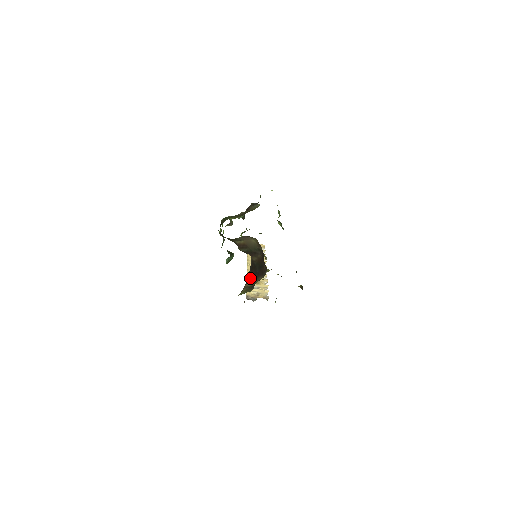
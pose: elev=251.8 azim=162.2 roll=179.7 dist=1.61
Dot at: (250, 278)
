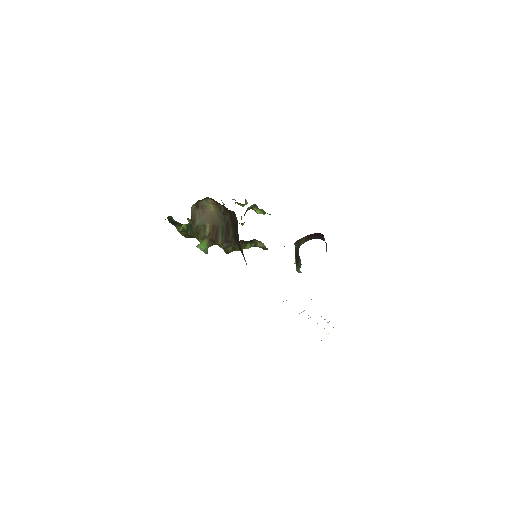
Dot at: occluded
